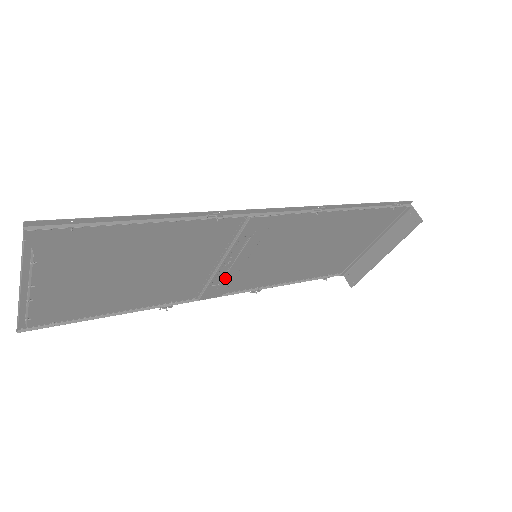
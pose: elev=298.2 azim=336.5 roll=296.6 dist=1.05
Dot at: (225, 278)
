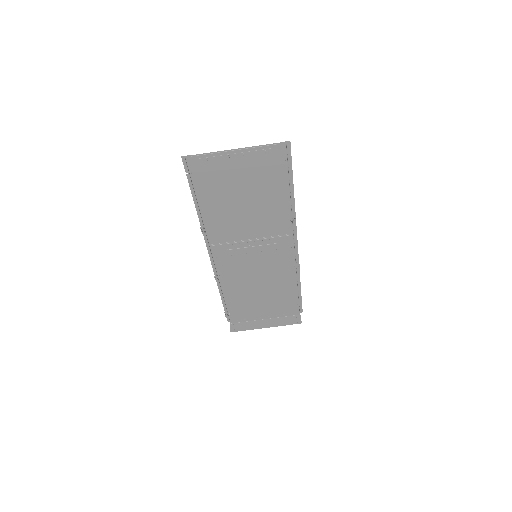
Dot at: (235, 250)
